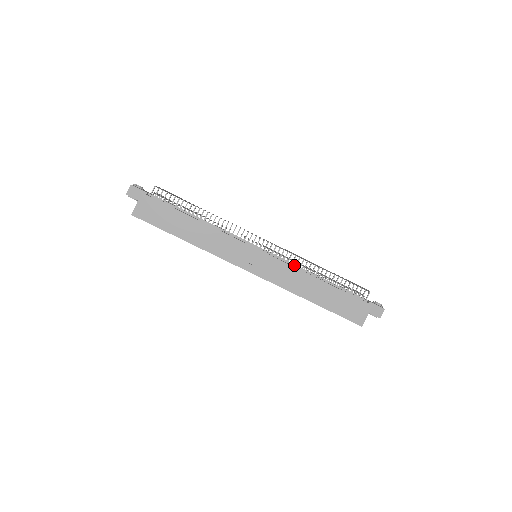
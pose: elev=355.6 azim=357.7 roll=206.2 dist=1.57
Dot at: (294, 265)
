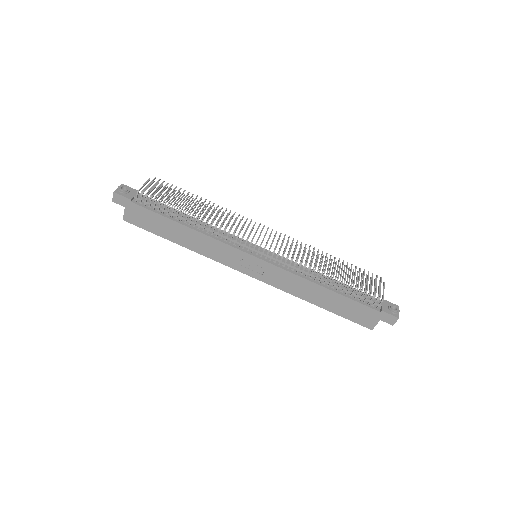
Dot at: (296, 269)
